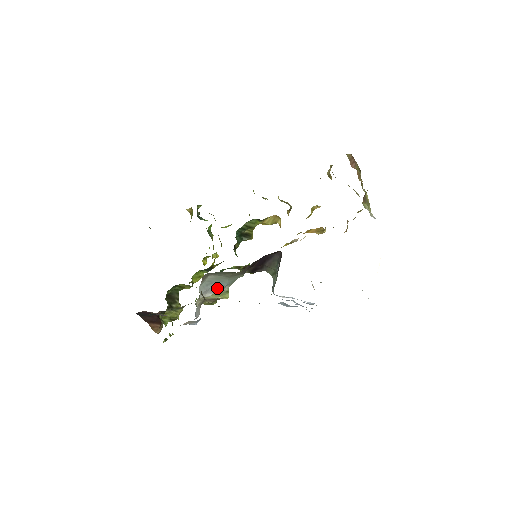
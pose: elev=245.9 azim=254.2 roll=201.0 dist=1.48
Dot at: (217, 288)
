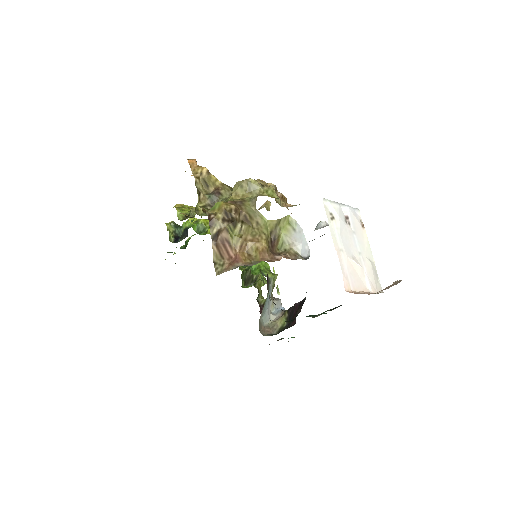
Dot at: occluded
